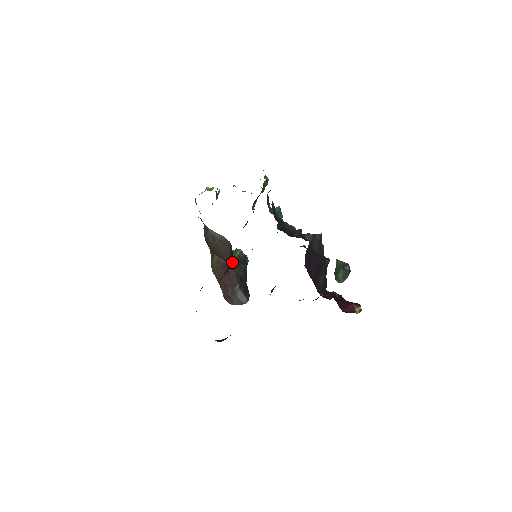
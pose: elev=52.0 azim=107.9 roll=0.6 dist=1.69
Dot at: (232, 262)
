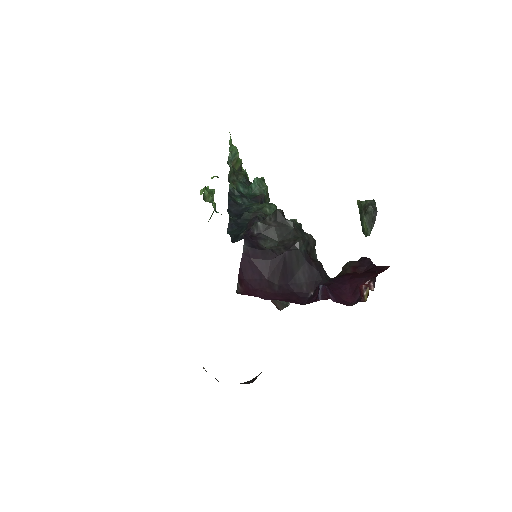
Dot at: occluded
